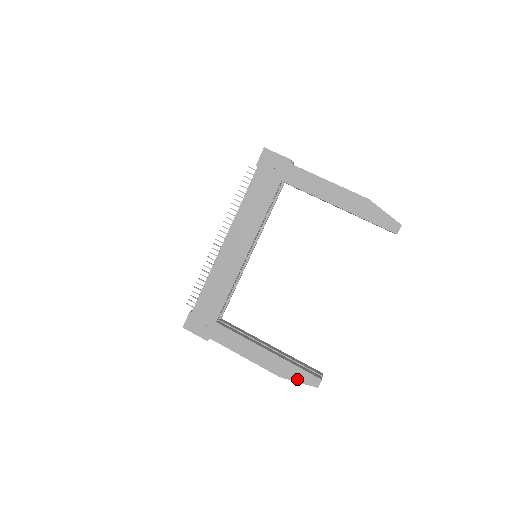
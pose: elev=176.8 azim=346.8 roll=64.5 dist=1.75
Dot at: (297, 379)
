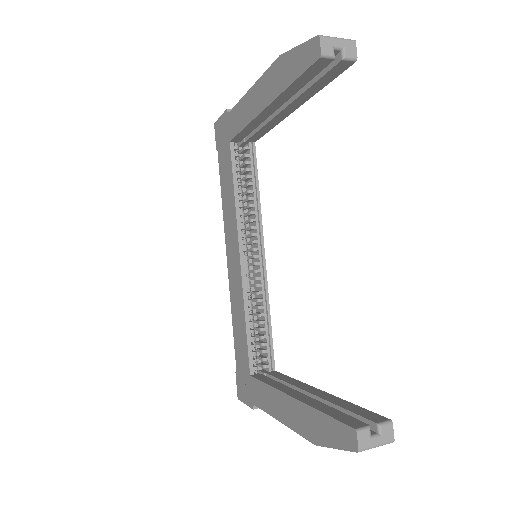
Dot at: (331, 441)
